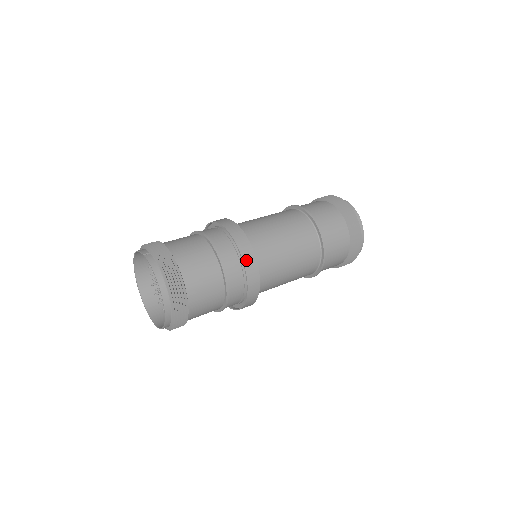
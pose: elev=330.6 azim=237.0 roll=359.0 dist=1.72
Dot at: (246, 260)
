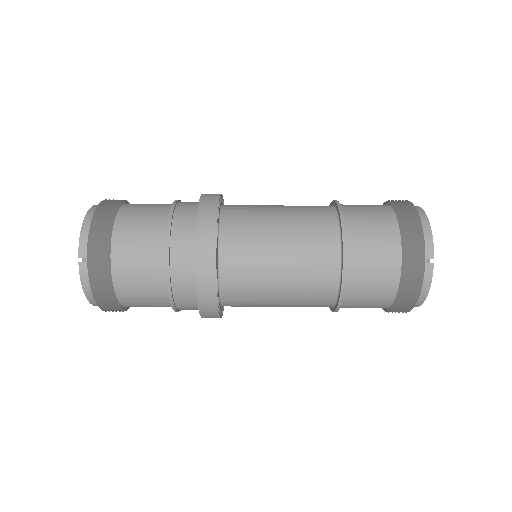
Dot at: (204, 313)
